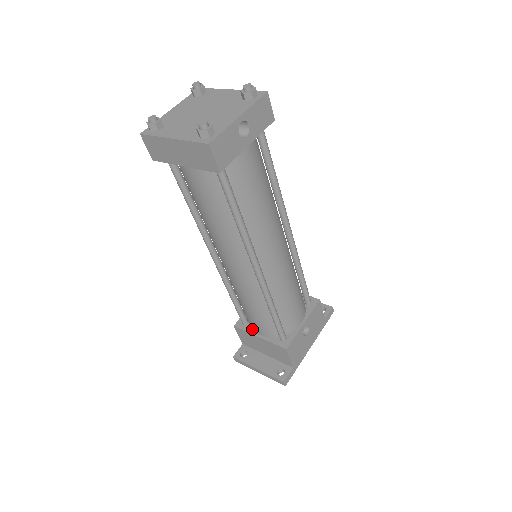
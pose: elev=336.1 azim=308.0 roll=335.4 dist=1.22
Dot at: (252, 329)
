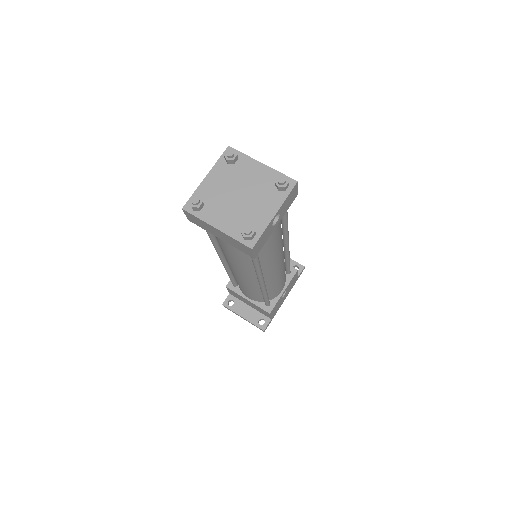
Dot at: (242, 292)
